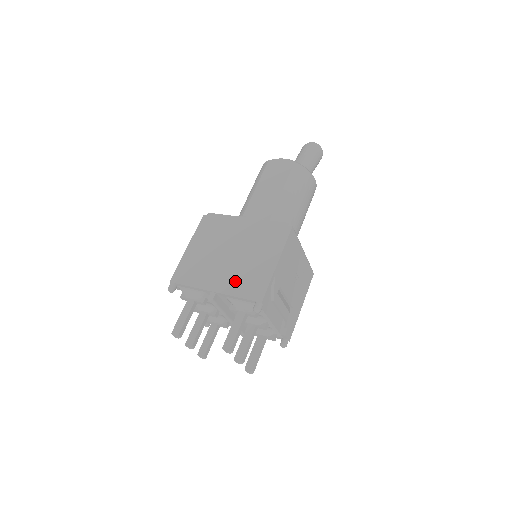
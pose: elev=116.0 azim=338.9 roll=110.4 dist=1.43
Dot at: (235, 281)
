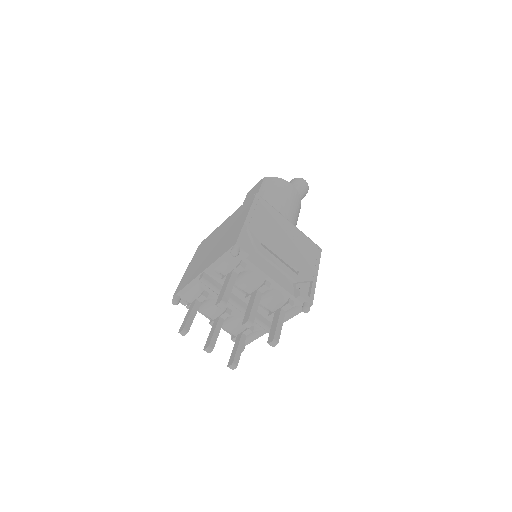
Dot at: (217, 253)
